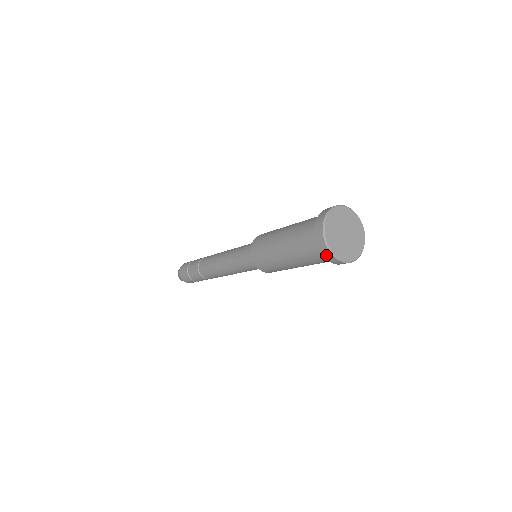
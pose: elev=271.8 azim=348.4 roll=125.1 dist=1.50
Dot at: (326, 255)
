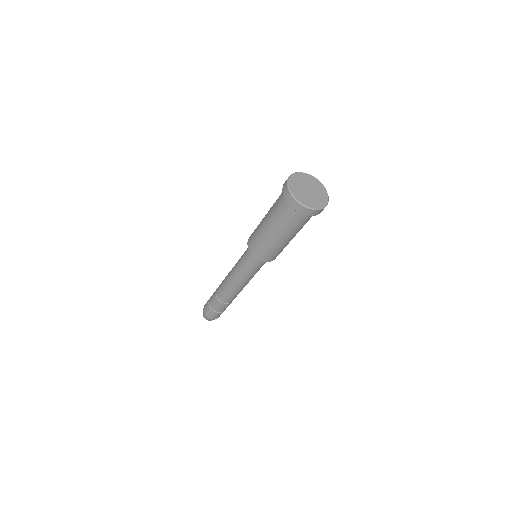
Dot at: (295, 206)
